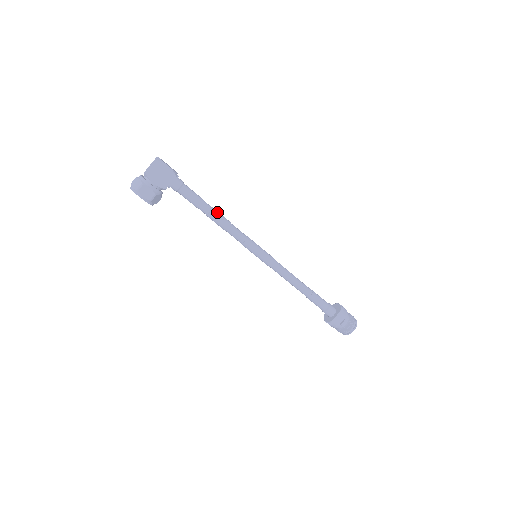
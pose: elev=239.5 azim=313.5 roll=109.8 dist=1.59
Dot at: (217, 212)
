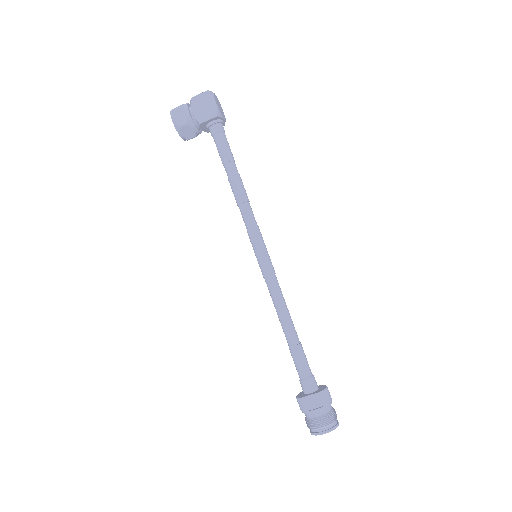
Dot at: (240, 180)
